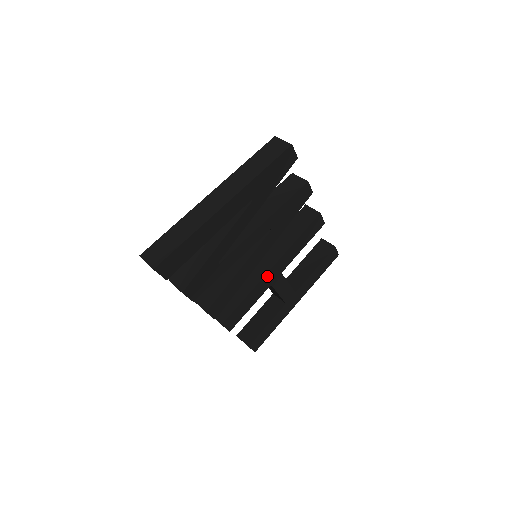
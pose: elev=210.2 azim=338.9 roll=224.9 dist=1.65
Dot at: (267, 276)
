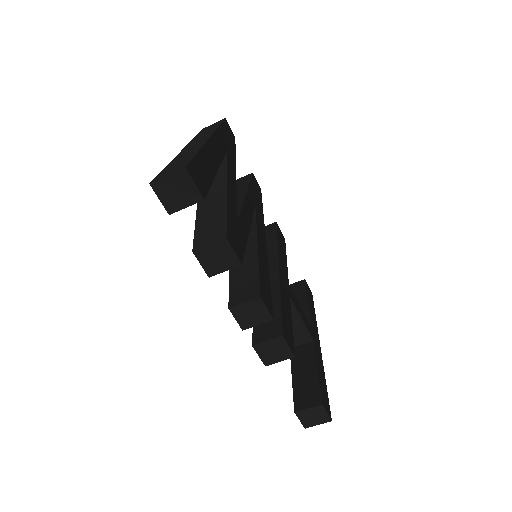
Dot at: (281, 279)
